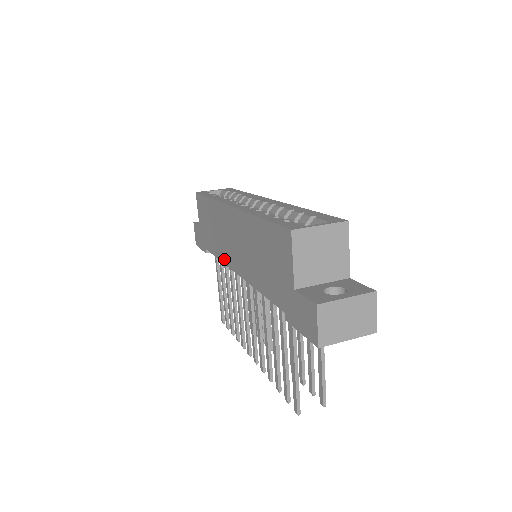
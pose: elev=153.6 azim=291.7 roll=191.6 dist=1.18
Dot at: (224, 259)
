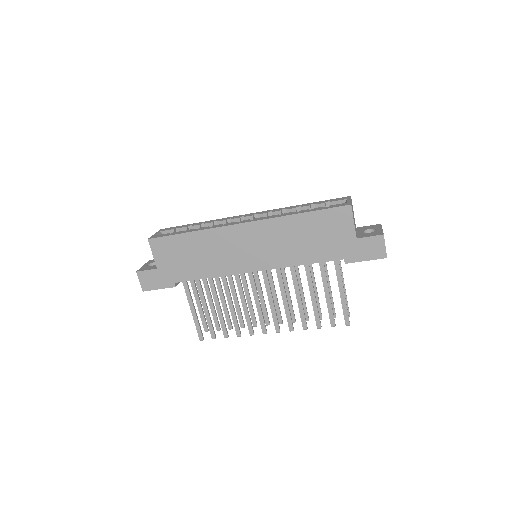
Dot at: (228, 271)
